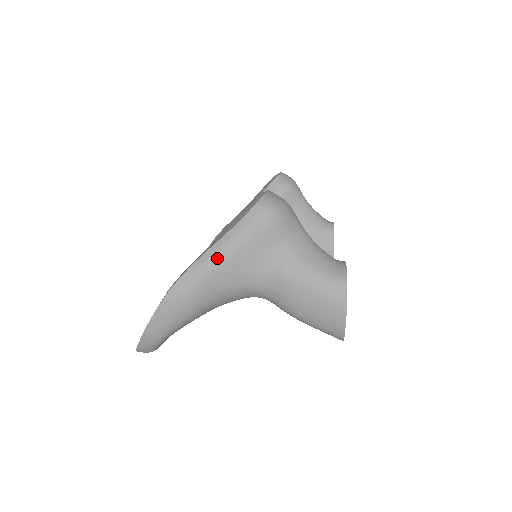
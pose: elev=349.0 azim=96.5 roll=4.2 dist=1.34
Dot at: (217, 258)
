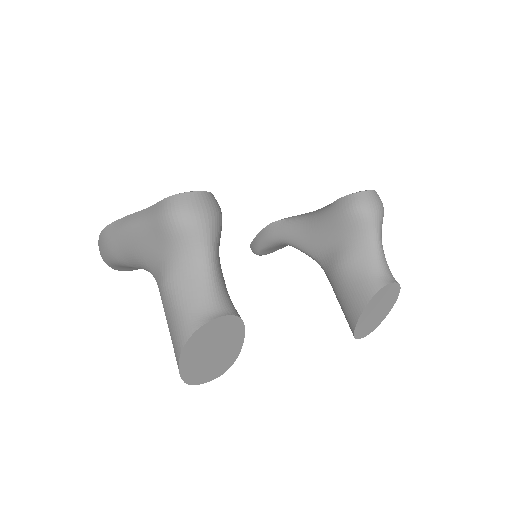
Dot at: (130, 225)
